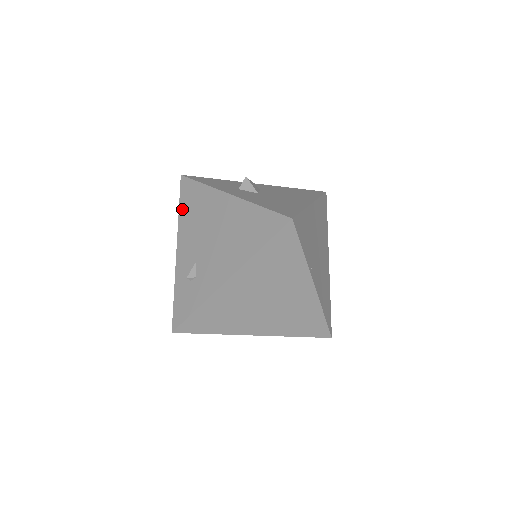
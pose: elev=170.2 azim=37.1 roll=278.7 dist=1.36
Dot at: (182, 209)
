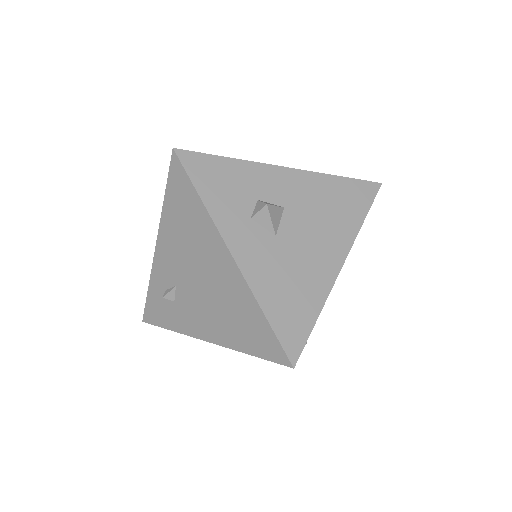
Dot at: (168, 203)
